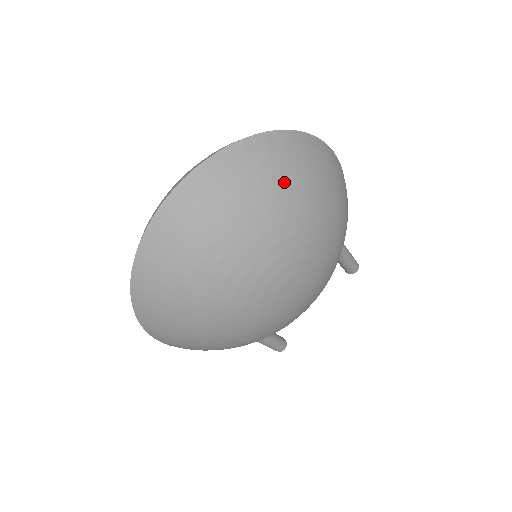
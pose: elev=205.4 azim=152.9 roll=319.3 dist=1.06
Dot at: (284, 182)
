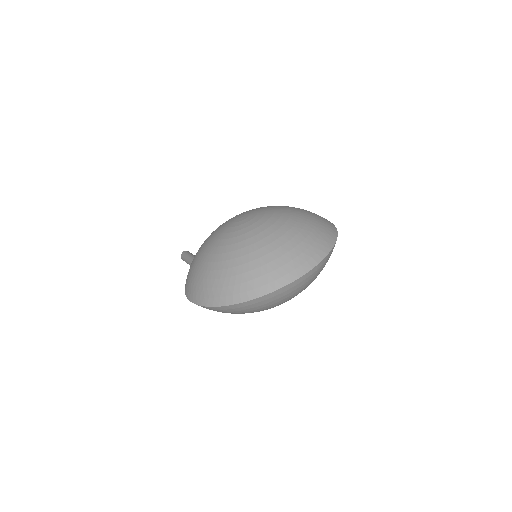
Dot at: occluded
